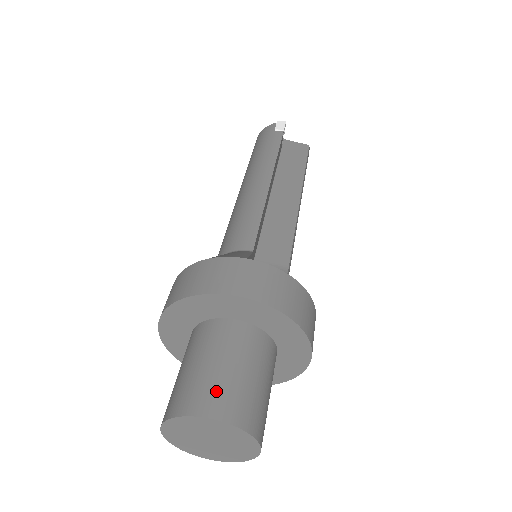
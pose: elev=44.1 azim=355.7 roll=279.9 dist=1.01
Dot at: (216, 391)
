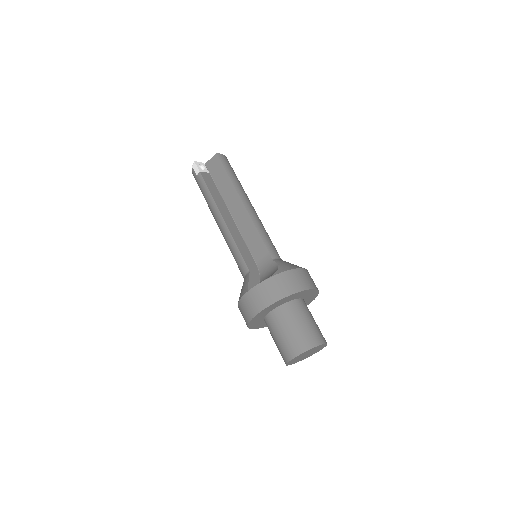
Dot at: (287, 347)
